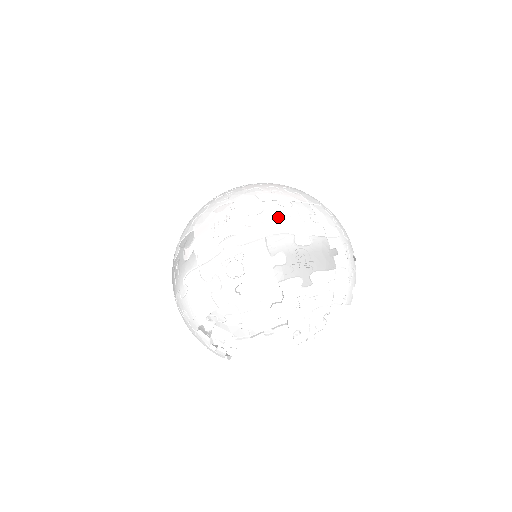
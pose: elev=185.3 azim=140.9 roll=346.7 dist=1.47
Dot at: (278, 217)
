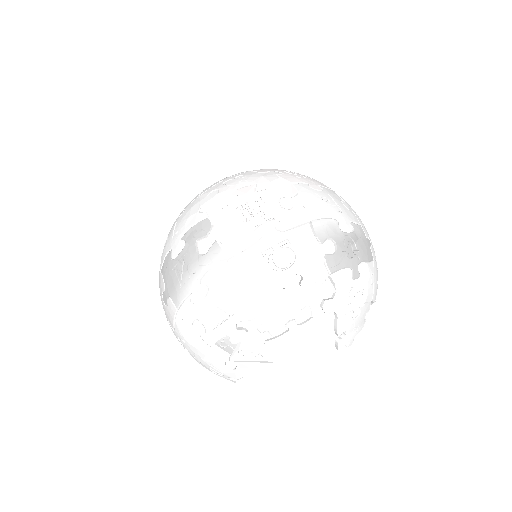
Dot at: (316, 200)
